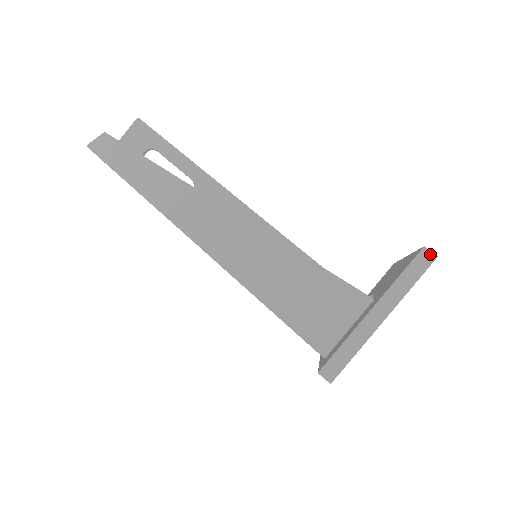
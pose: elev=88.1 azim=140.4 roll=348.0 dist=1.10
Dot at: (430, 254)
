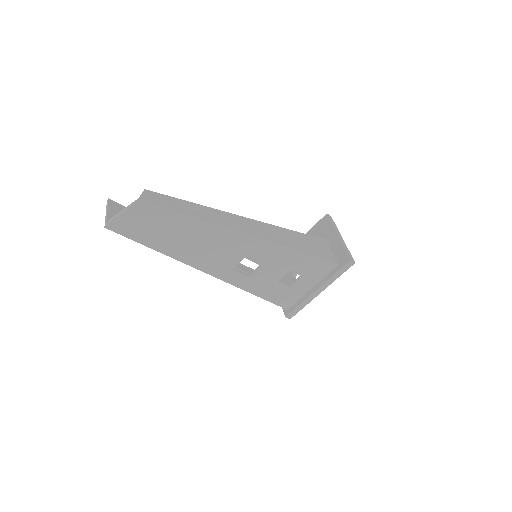
Dot at: (330, 216)
